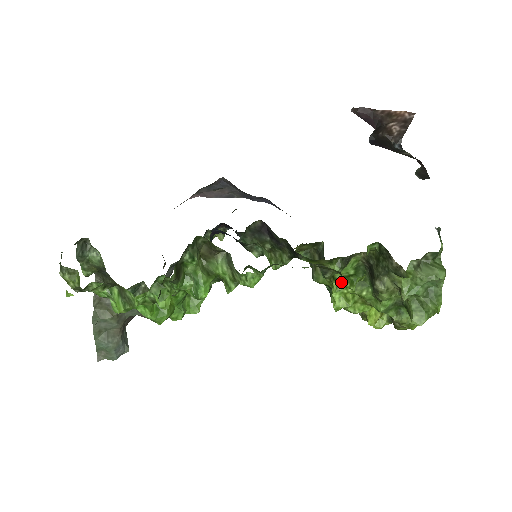
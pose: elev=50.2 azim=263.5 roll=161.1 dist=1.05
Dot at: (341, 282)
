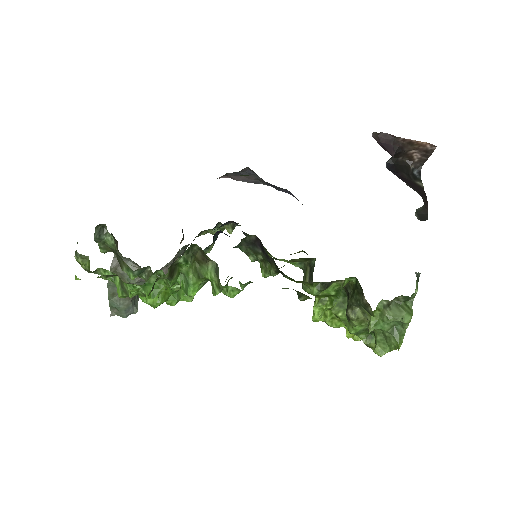
Dot at: (323, 299)
